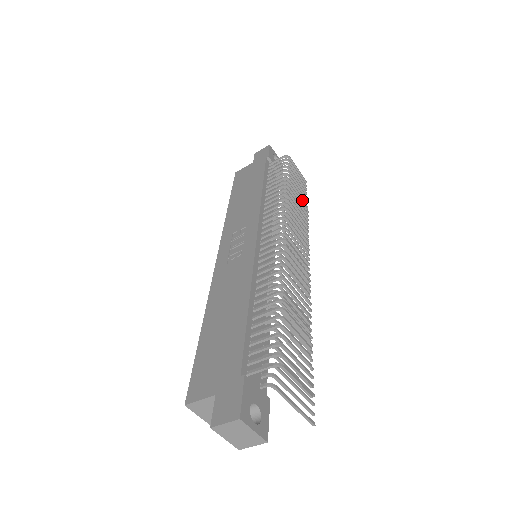
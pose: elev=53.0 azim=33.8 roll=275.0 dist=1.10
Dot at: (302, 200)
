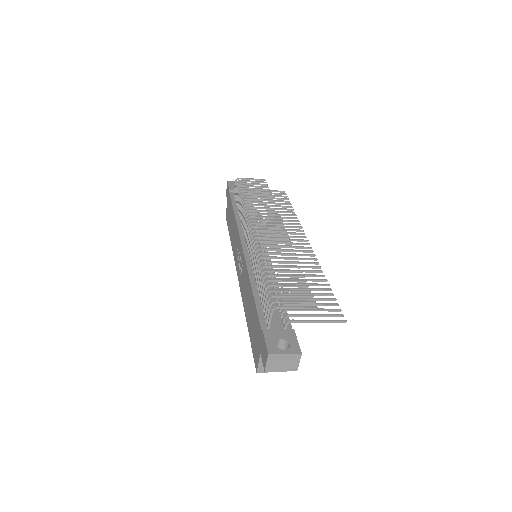
Dot at: (265, 195)
